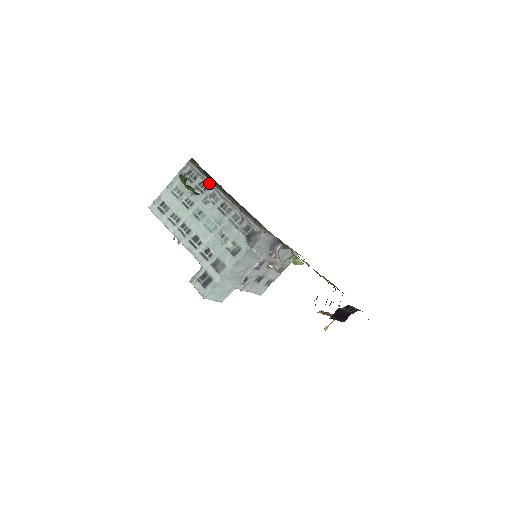
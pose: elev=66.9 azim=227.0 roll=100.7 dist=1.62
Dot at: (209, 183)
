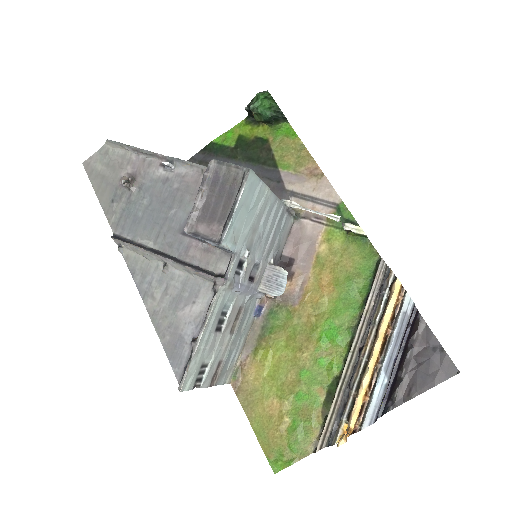
Dot at: occluded
